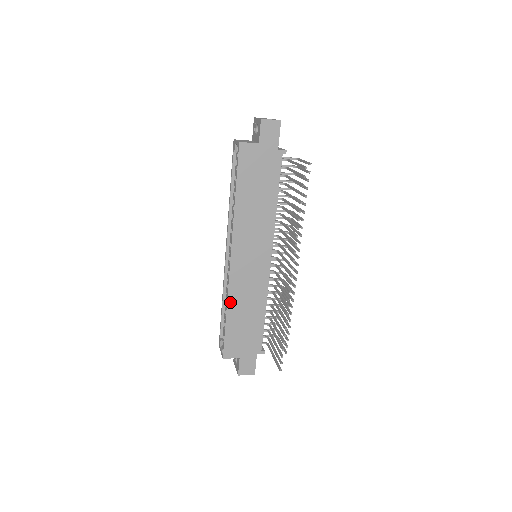
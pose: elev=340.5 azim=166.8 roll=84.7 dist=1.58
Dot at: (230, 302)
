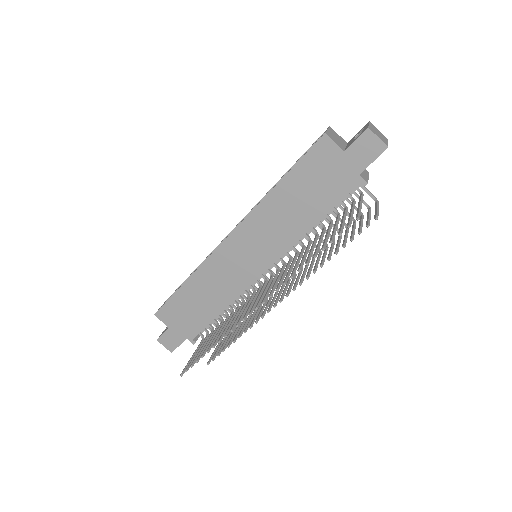
Dot at: (197, 274)
